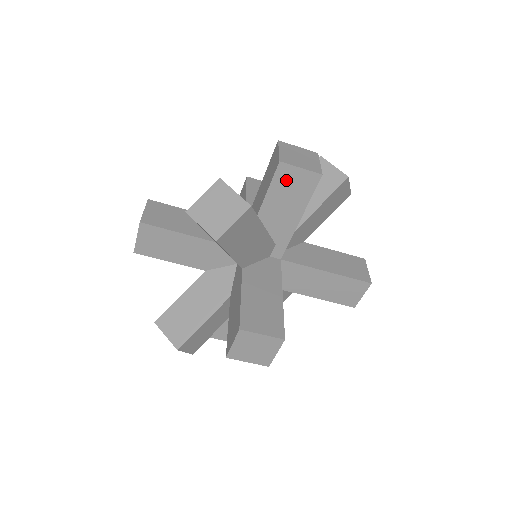
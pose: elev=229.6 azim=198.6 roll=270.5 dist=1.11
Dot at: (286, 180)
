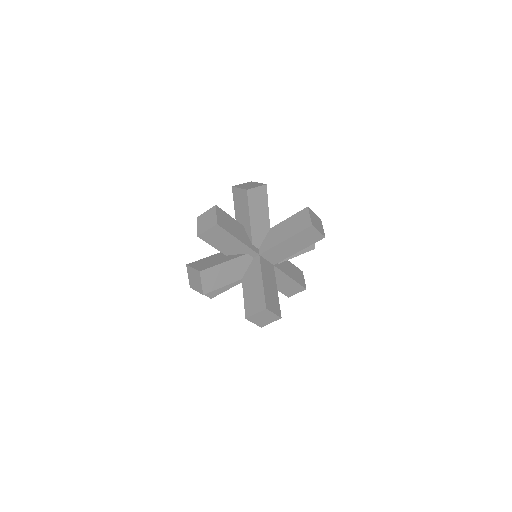
Dot at: (210, 238)
